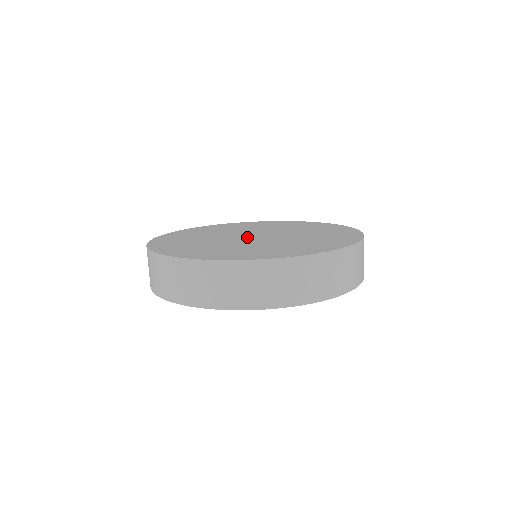
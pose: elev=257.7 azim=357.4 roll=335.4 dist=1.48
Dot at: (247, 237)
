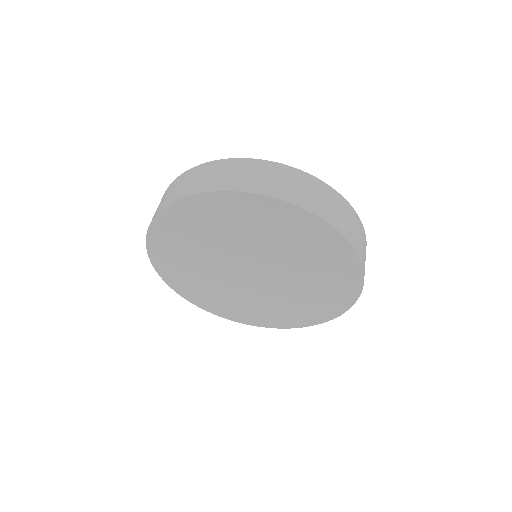
Dot at: occluded
